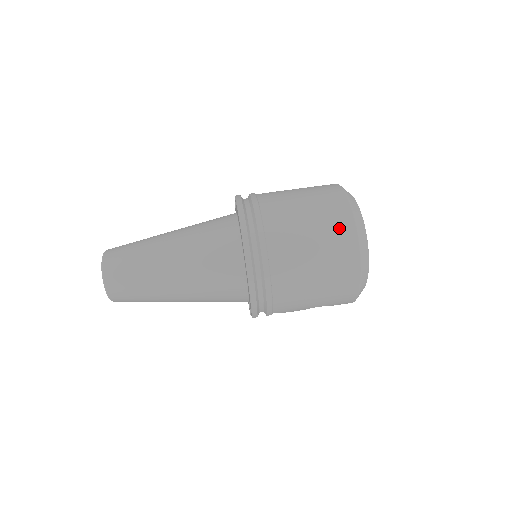
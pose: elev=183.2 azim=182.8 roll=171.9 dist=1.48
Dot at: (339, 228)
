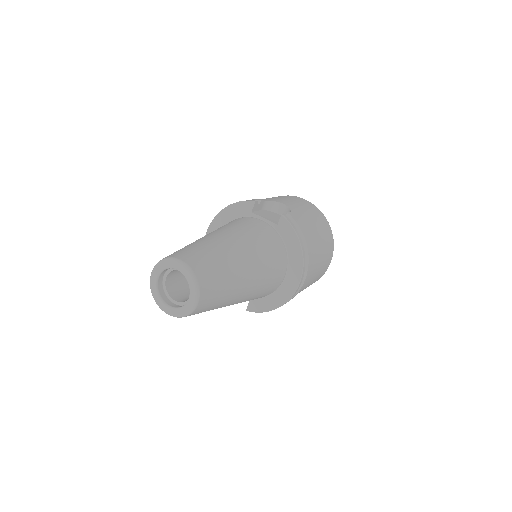
Dot at: (329, 258)
